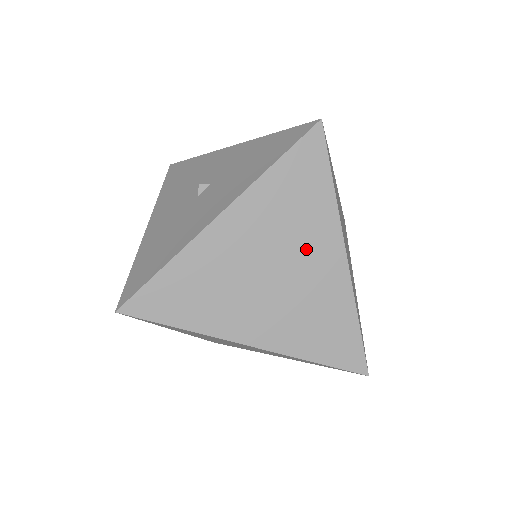
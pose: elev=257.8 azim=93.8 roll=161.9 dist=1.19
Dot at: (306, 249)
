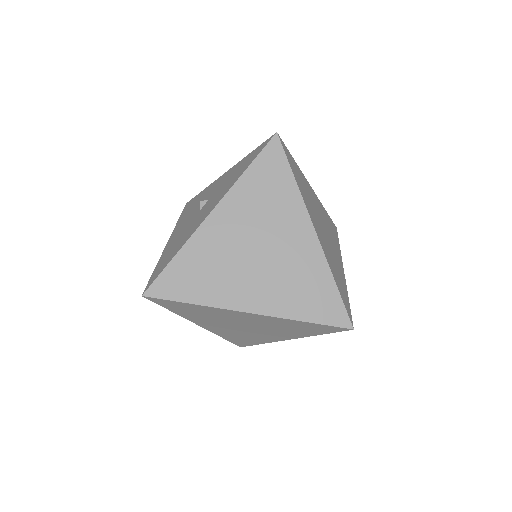
Dot at: (281, 230)
